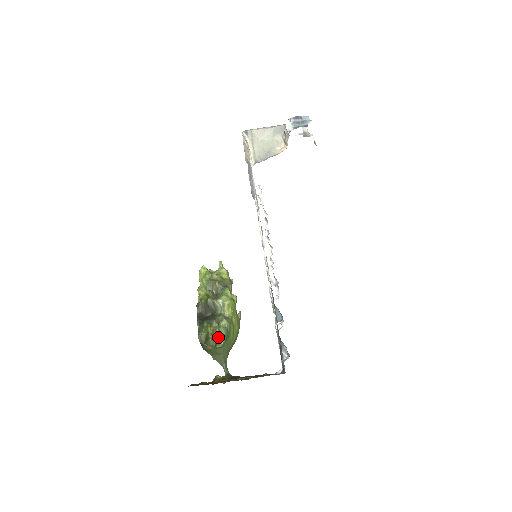
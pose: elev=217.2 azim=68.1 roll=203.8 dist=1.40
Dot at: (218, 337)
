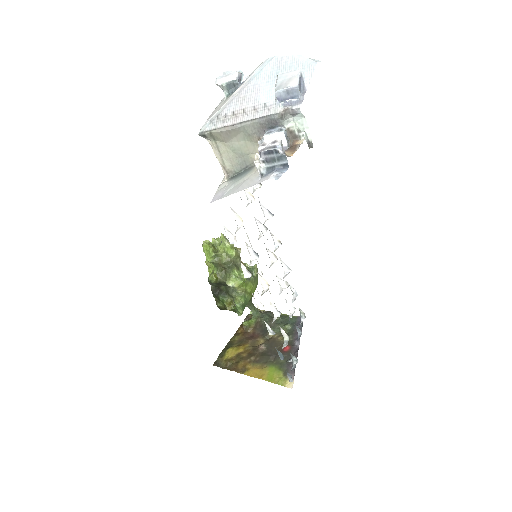
Dot at: (236, 308)
